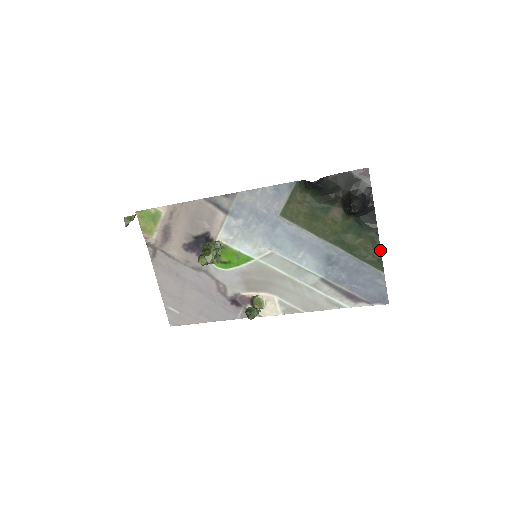
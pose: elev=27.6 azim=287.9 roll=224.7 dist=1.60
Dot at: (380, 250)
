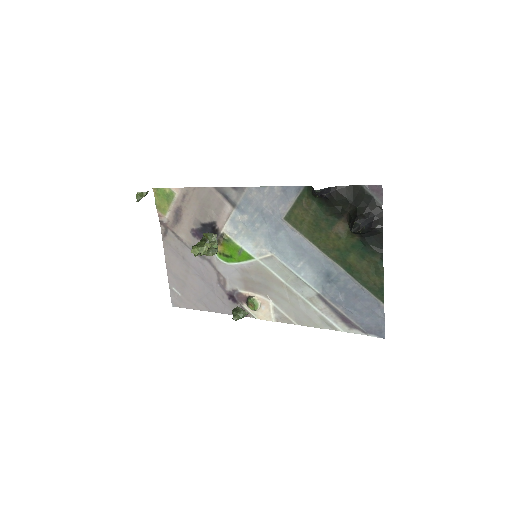
Dot at: (383, 278)
